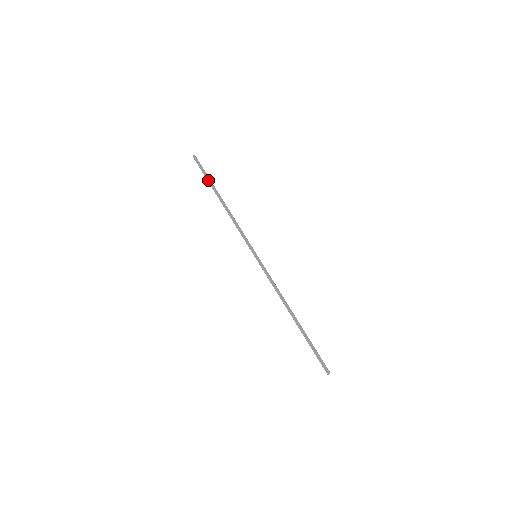
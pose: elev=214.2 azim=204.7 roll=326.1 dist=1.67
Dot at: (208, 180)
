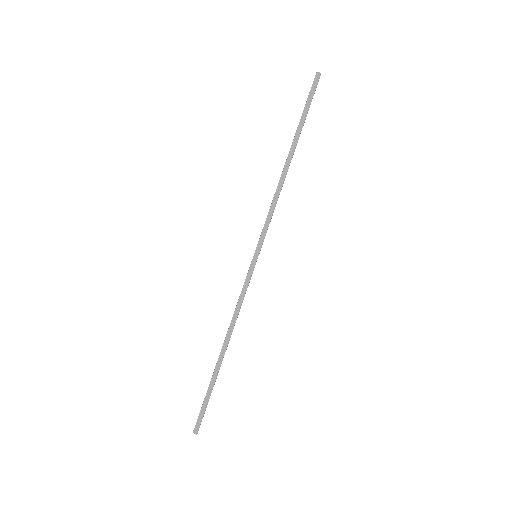
Dot at: (300, 120)
